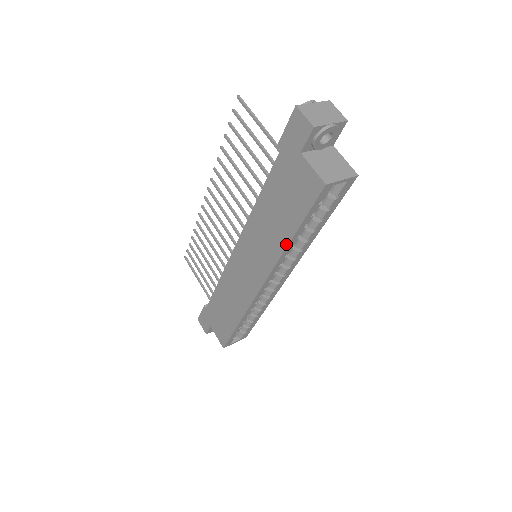
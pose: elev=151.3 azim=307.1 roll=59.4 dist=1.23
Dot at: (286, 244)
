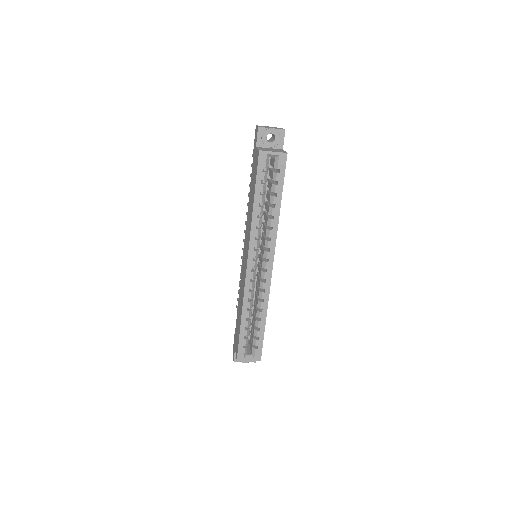
Dot at: (252, 211)
